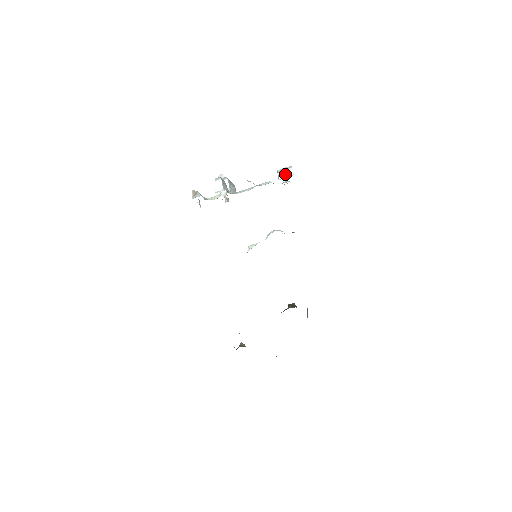
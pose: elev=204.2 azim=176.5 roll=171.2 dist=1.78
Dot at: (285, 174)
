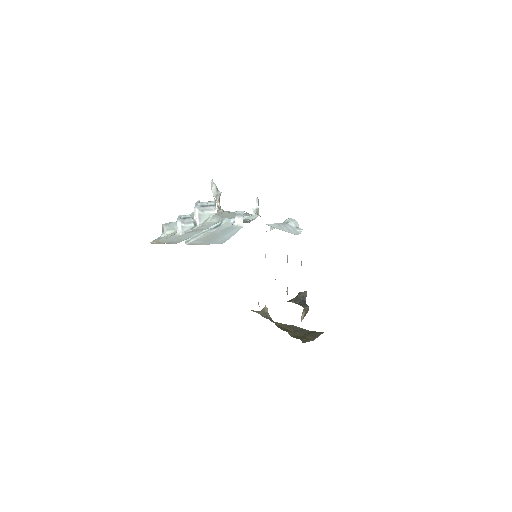
Dot at: (238, 221)
